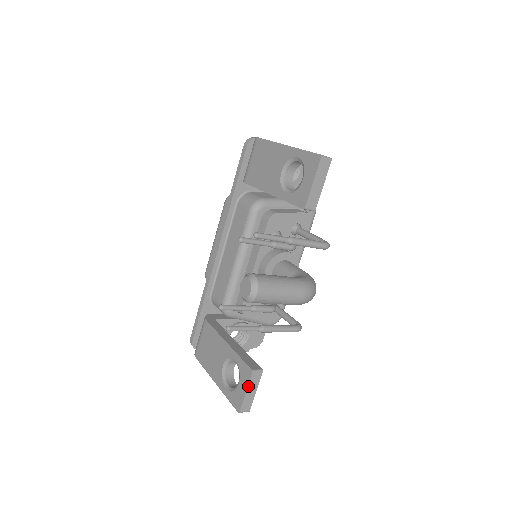
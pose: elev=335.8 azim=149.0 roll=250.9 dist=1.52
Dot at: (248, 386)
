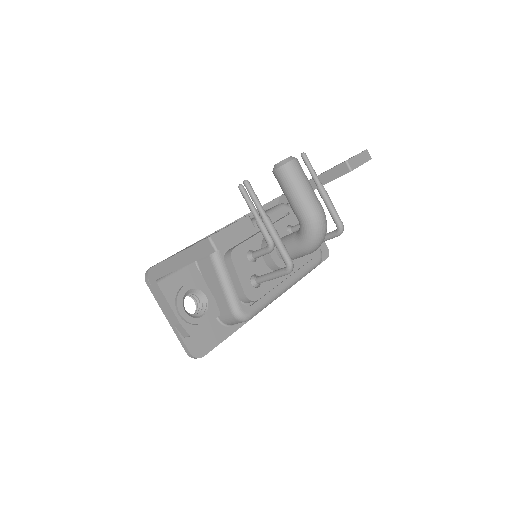
Dot at: (236, 223)
